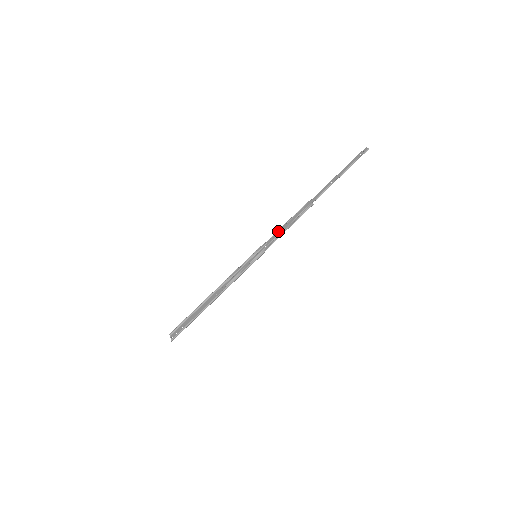
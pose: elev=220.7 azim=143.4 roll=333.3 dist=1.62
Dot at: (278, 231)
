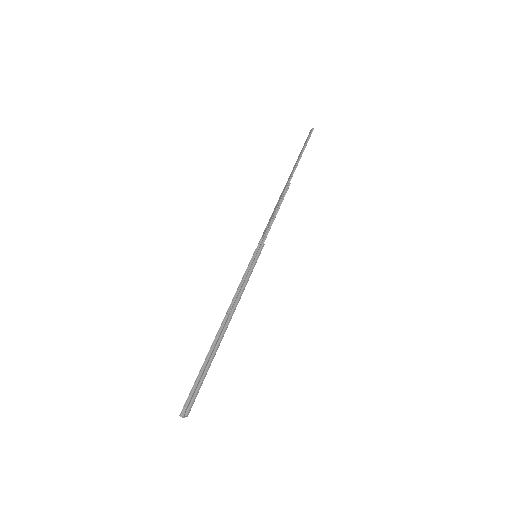
Dot at: (268, 223)
